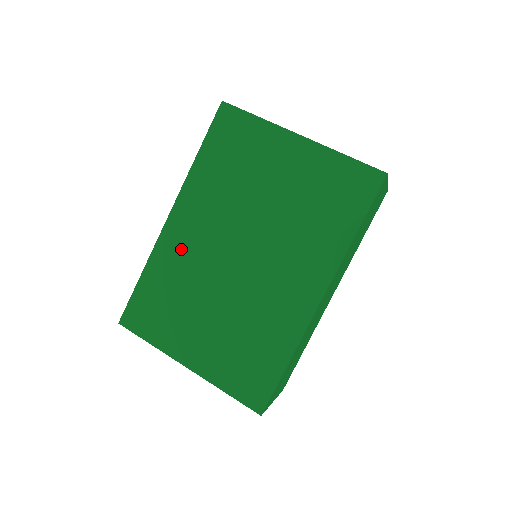
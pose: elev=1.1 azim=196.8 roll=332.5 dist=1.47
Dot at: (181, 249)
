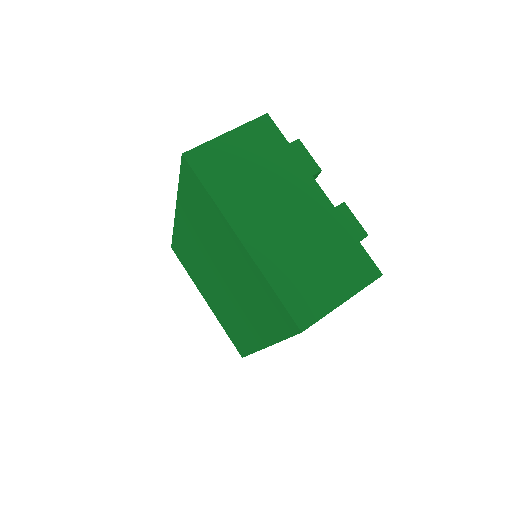
Dot at: (187, 240)
